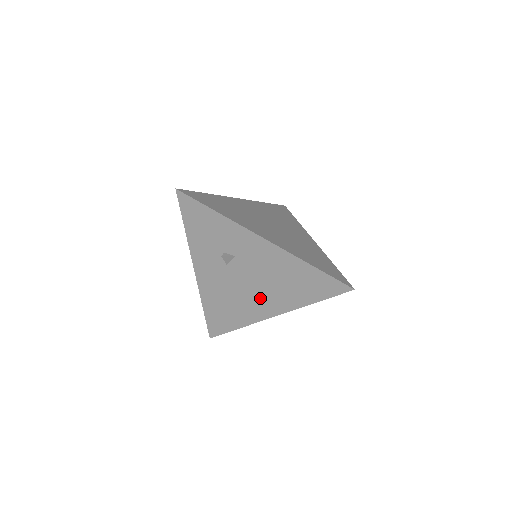
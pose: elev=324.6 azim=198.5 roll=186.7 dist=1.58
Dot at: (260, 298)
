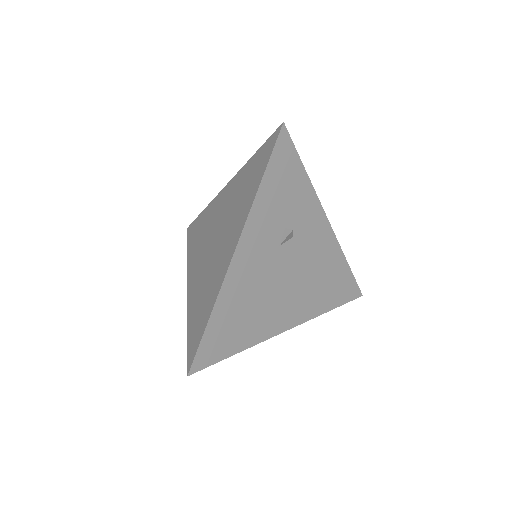
Dot at: (288, 301)
